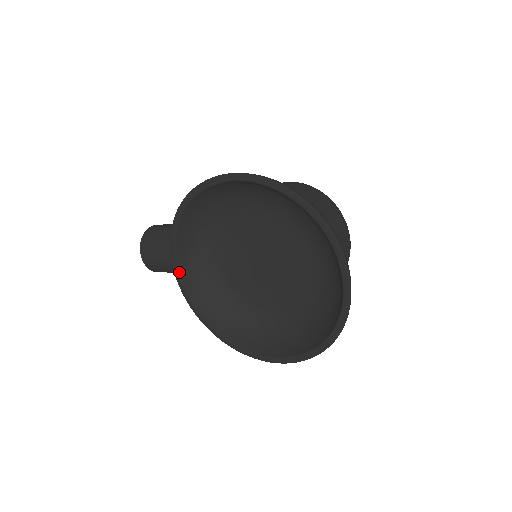
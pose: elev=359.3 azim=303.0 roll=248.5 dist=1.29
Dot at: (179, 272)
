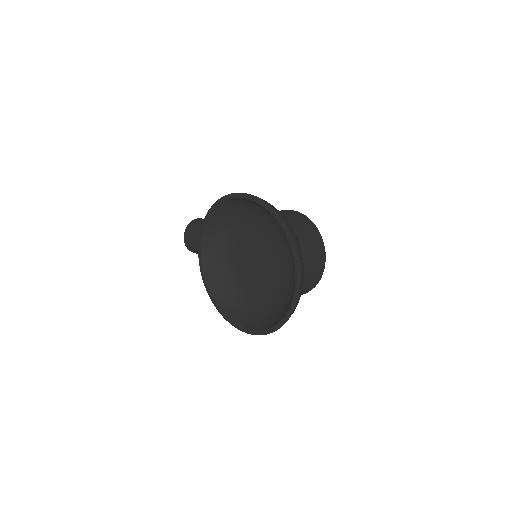
Dot at: (201, 253)
